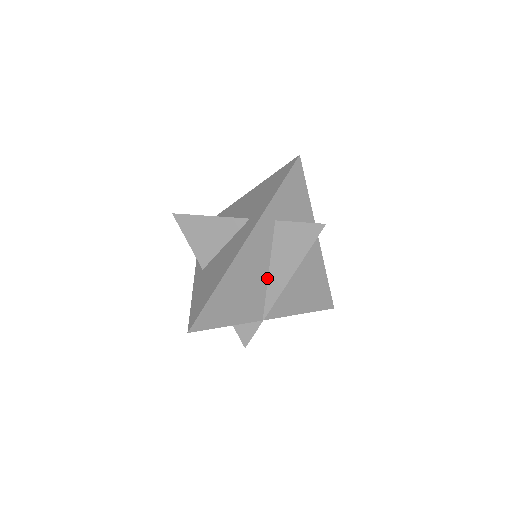
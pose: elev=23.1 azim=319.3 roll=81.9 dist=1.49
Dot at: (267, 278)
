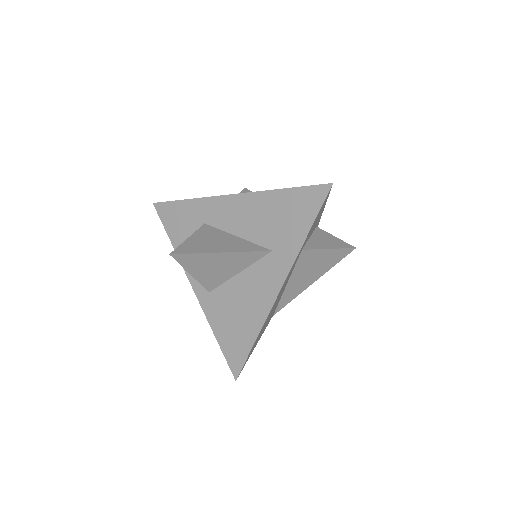
Dot at: (284, 290)
